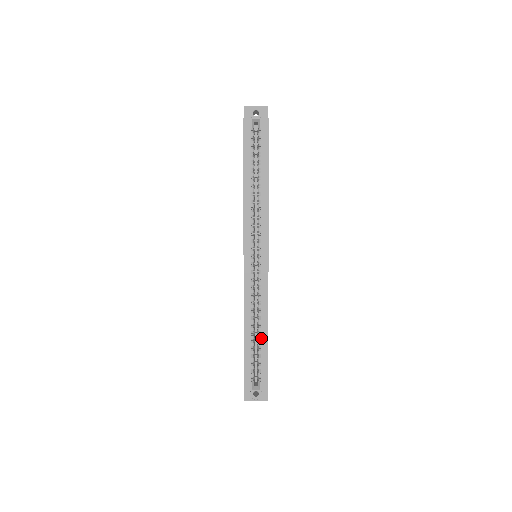
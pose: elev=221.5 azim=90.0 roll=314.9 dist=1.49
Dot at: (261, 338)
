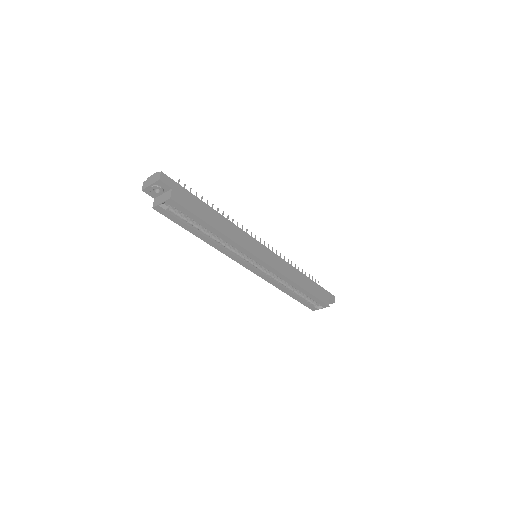
Dot at: occluded
